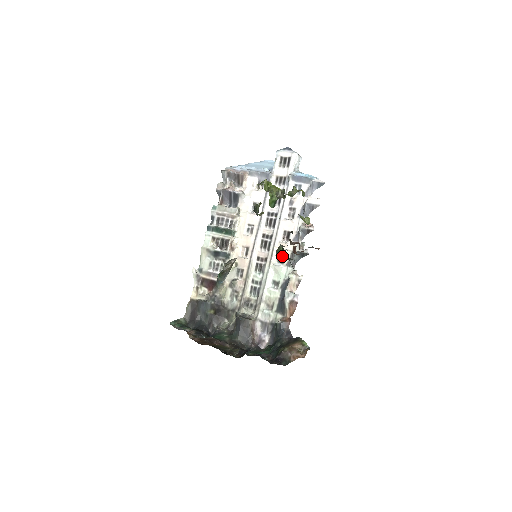
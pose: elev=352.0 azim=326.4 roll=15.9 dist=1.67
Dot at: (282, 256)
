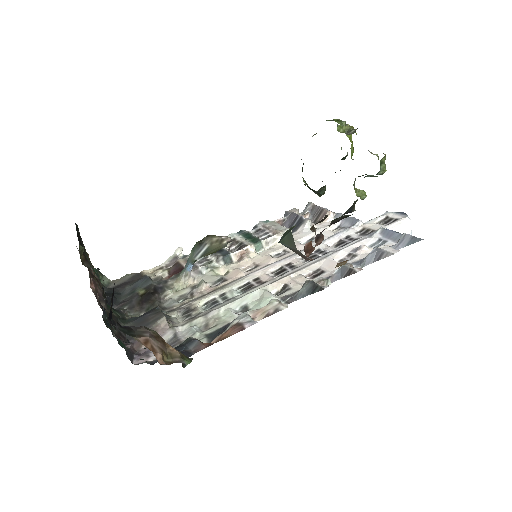
Dot at: (285, 235)
